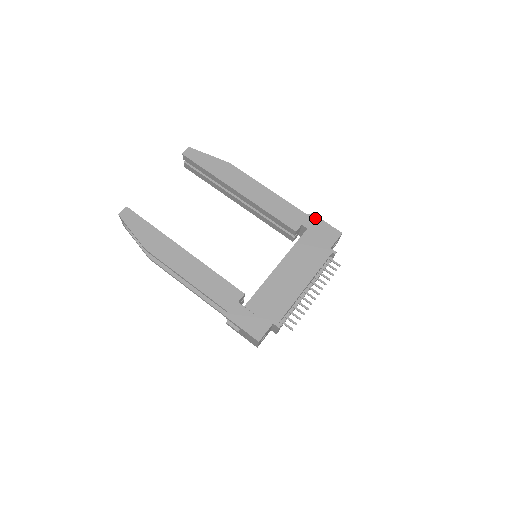
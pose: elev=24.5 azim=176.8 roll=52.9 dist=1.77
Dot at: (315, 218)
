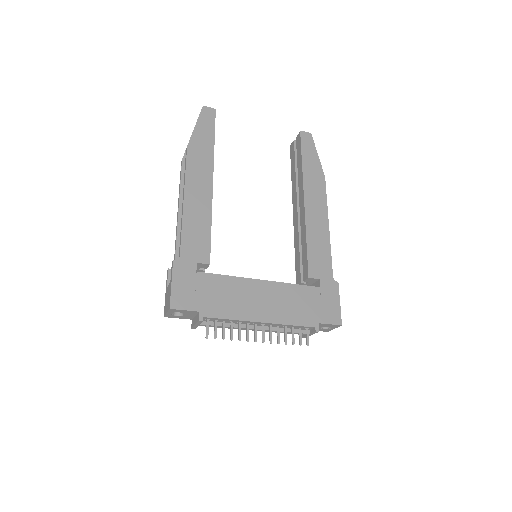
Dot at: (336, 288)
